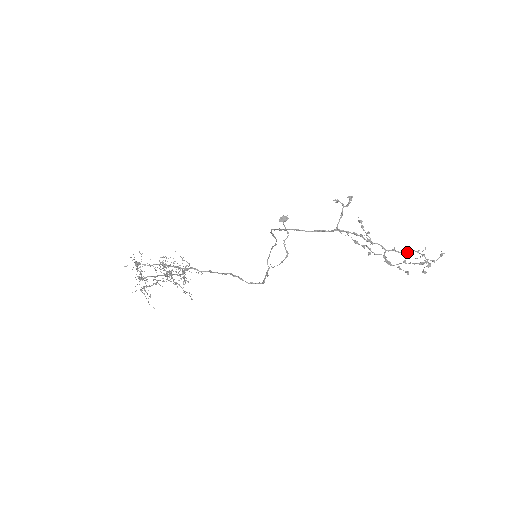
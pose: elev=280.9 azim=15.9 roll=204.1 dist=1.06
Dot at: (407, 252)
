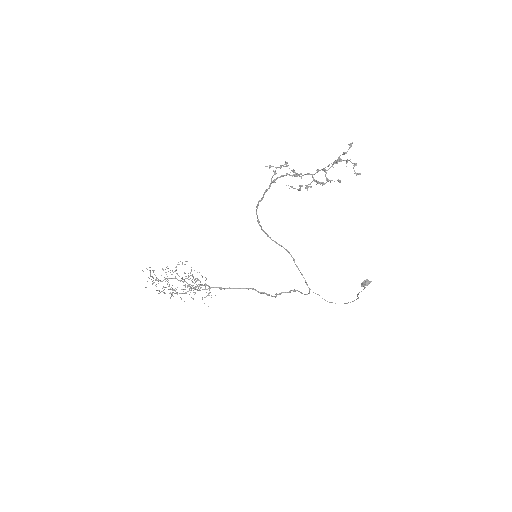
Dot at: (329, 165)
